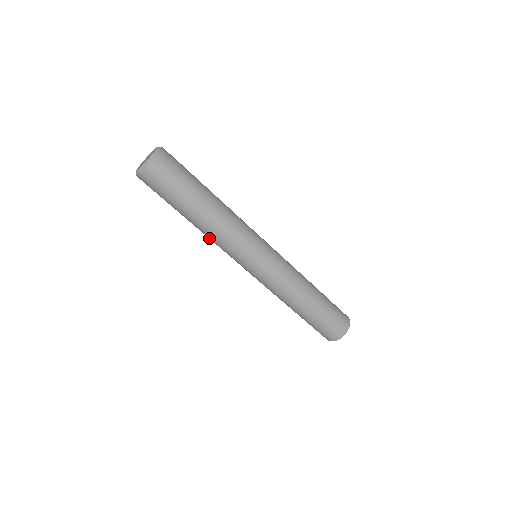
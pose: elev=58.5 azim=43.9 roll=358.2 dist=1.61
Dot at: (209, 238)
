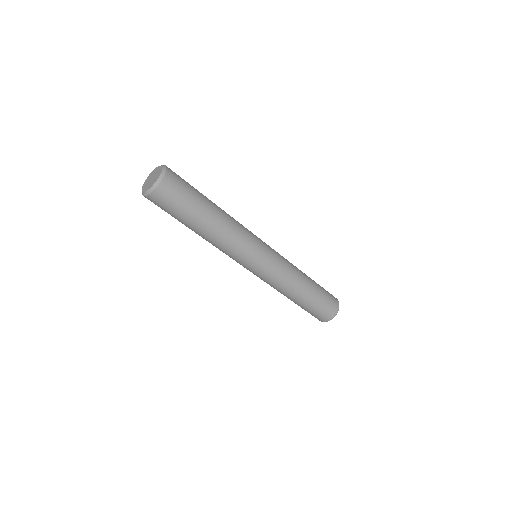
Dot at: (220, 244)
